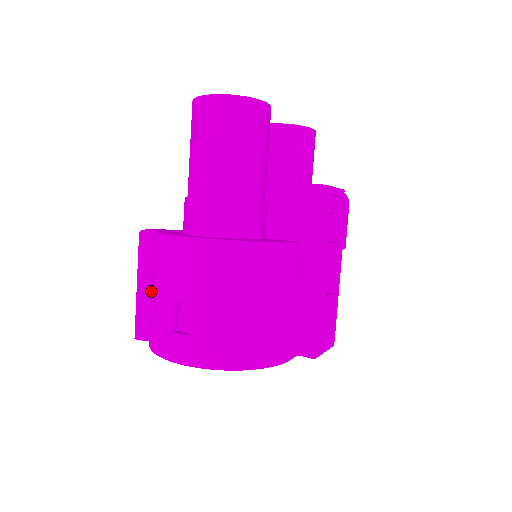
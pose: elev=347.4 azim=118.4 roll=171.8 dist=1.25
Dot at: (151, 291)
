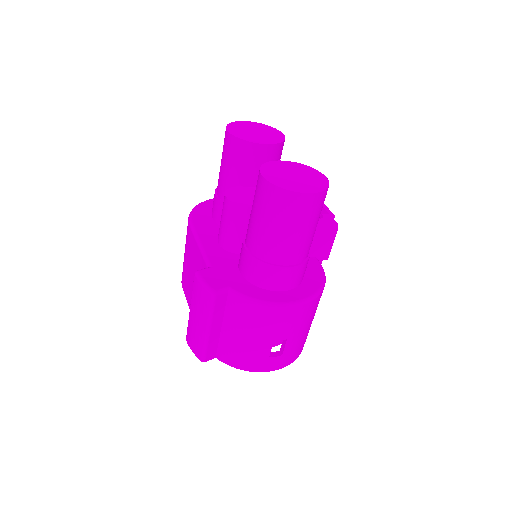
Dot at: (220, 329)
